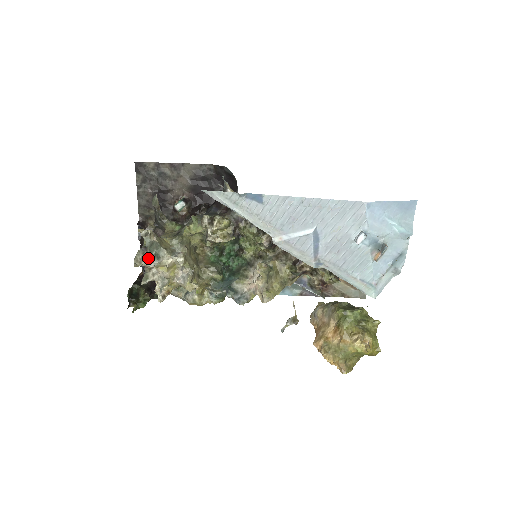
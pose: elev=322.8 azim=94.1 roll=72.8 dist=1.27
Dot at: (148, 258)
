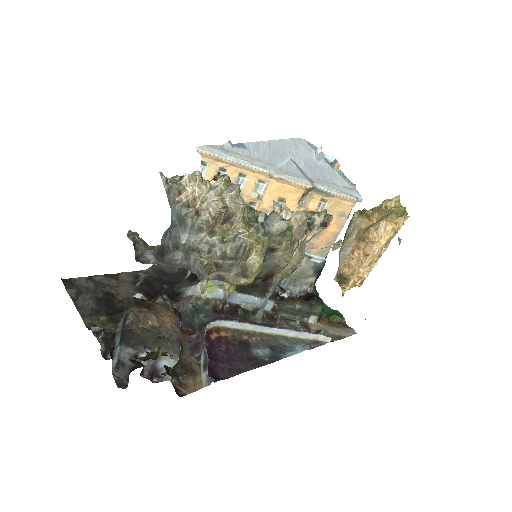
Dot at: (186, 179)
